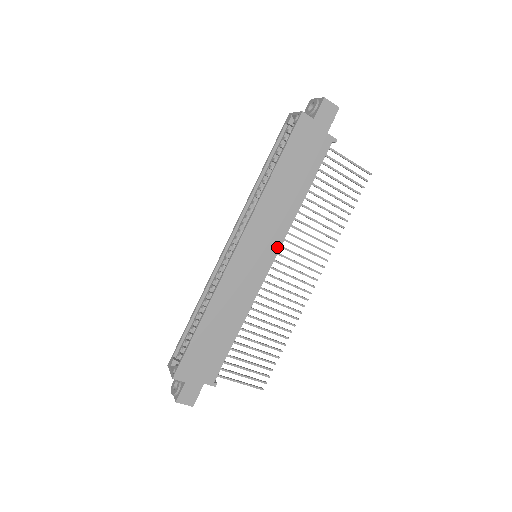
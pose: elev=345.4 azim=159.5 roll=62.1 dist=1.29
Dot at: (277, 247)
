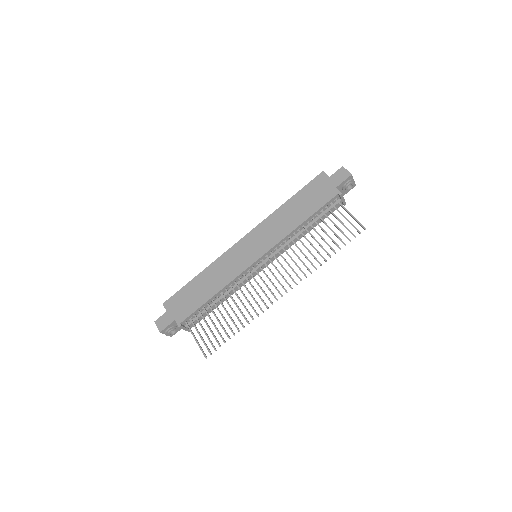
Dot at: (267, 249)
